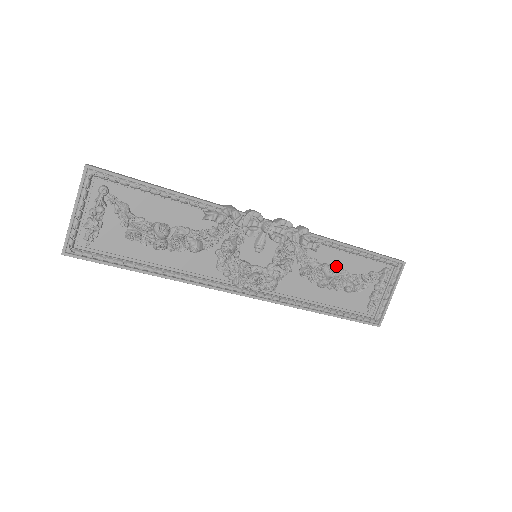
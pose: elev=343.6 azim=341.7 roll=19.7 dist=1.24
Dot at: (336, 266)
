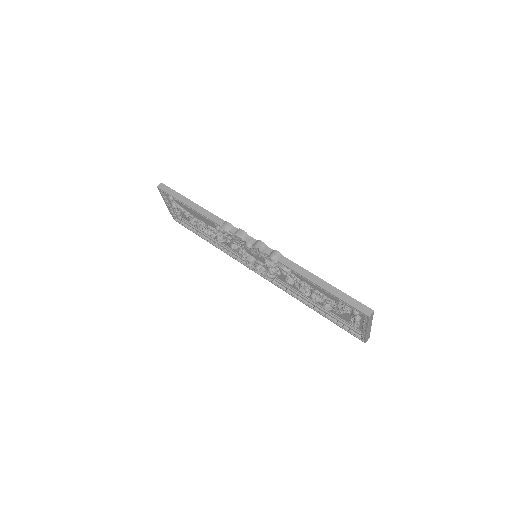
Dot at: (314, 286)
